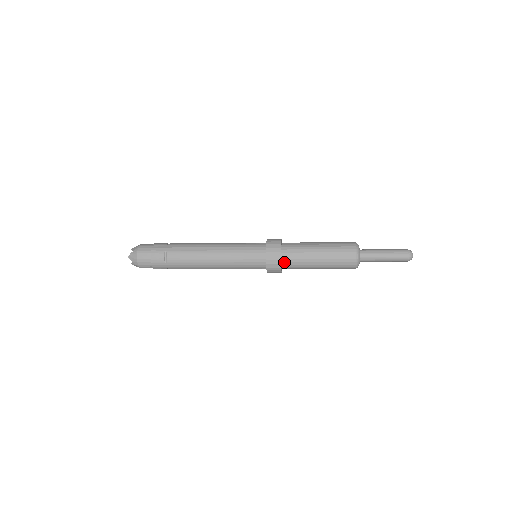
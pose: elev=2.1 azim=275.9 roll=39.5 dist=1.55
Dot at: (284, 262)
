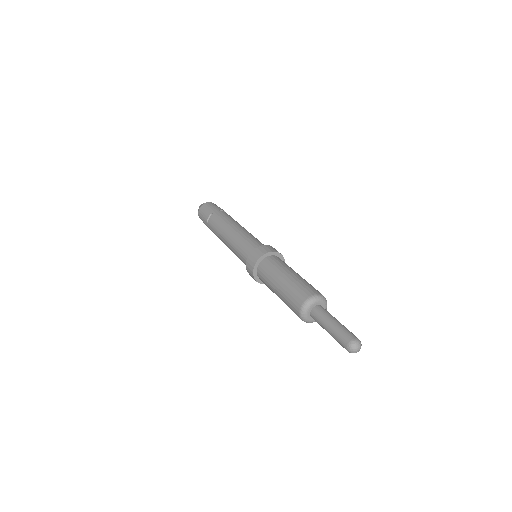
Dot at: occluded
